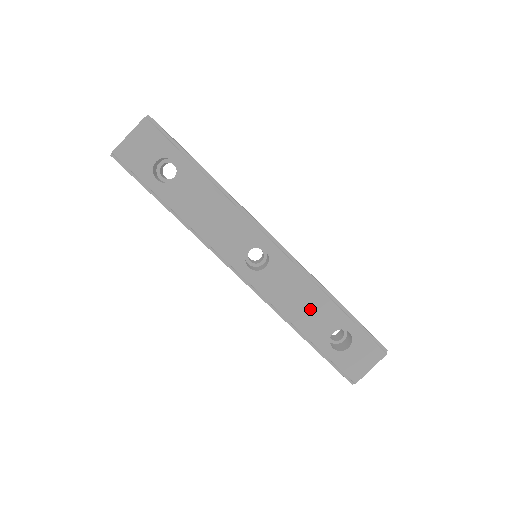
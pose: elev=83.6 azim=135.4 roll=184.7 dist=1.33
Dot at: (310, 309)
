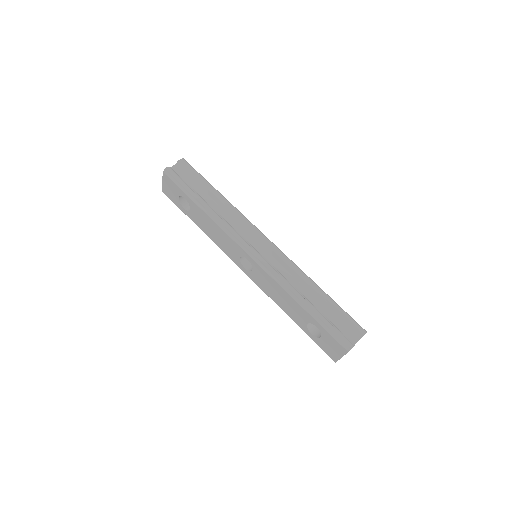
Dot at: (287, 304)
